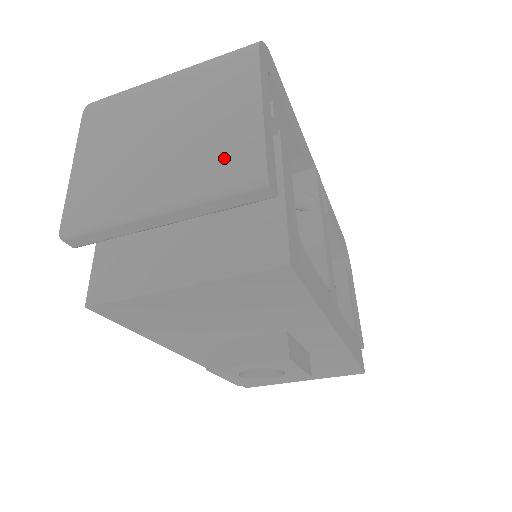
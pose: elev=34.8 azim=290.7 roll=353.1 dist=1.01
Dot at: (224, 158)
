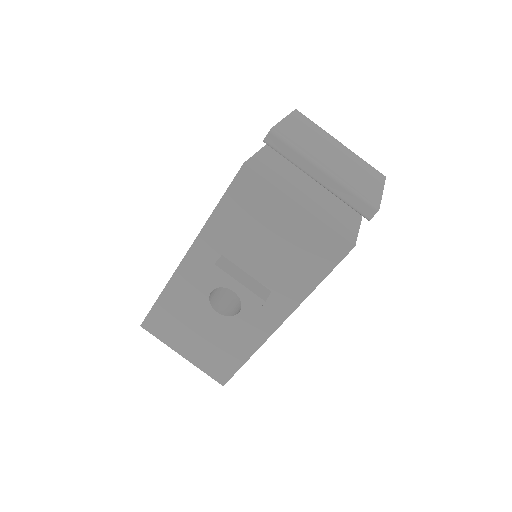
Dot at: (362, 187)
